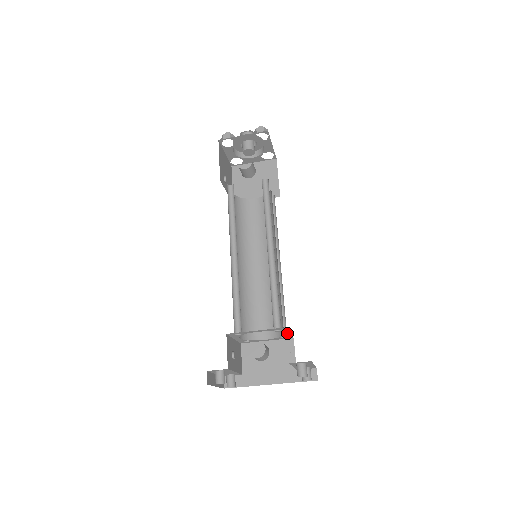
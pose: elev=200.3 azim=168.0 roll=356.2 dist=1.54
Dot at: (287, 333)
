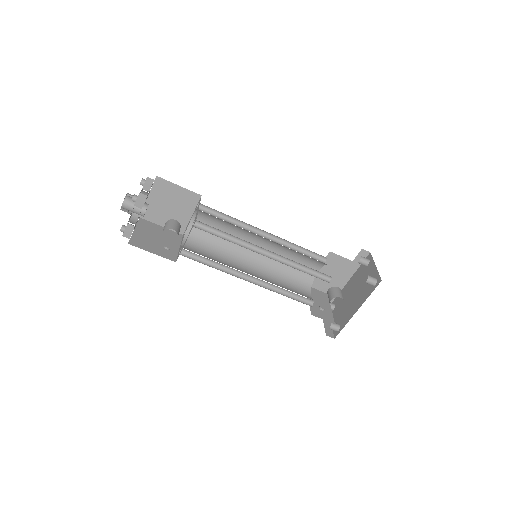
Dot at: occluded
